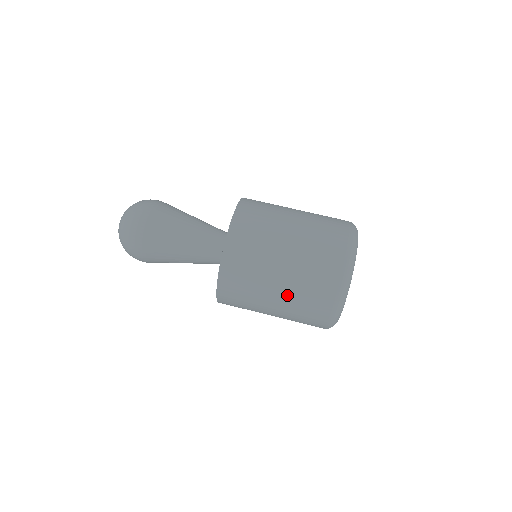
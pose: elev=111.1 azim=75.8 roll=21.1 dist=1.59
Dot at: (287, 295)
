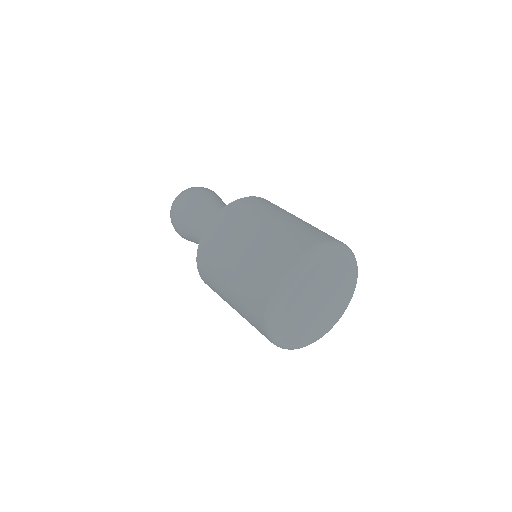
Dot at: (254, 246)
